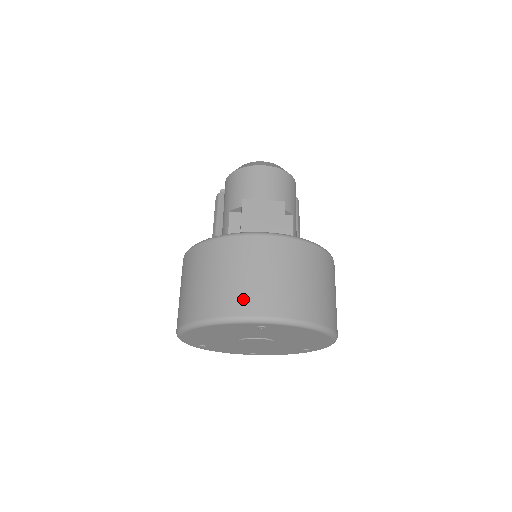
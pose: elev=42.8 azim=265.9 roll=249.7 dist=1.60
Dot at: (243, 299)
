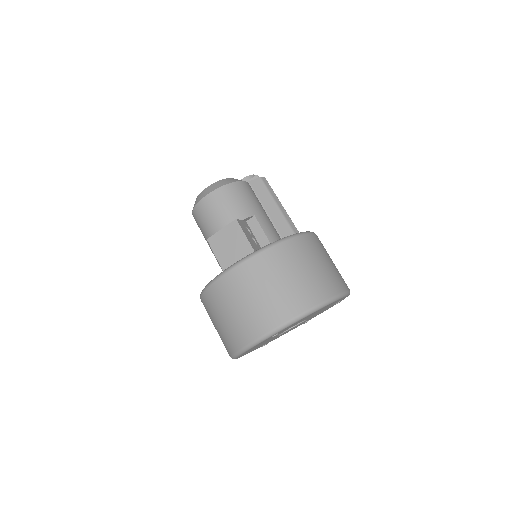
Dot at: (247, 328)
